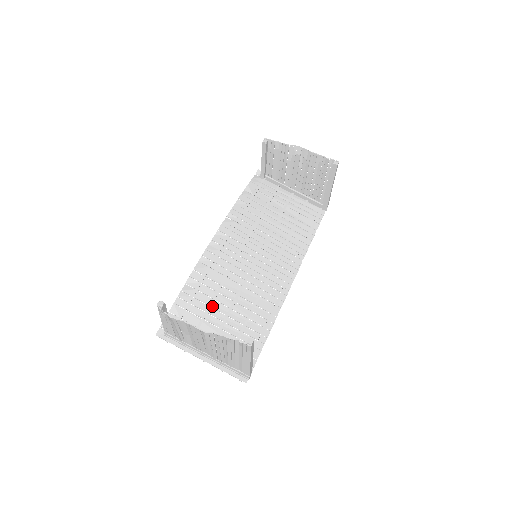
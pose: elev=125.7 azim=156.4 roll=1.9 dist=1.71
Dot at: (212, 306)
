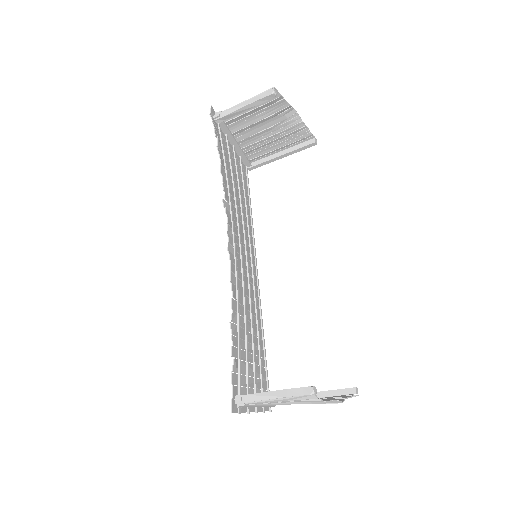
Dot at: (246, 339)
